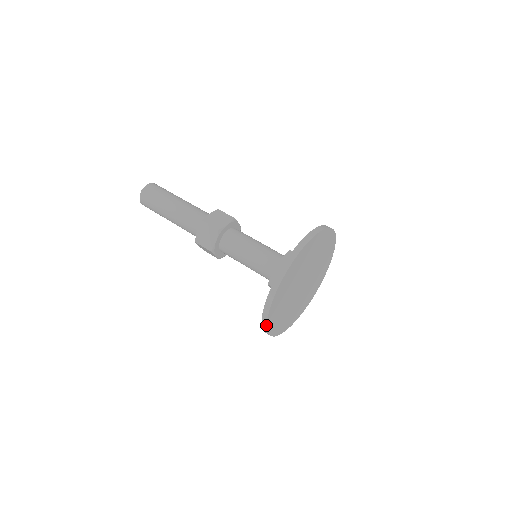
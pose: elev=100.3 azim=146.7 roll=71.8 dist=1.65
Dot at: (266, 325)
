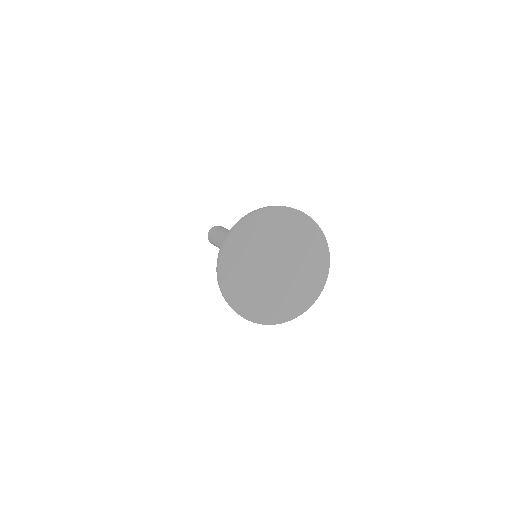
Dot at: (220, 253)
